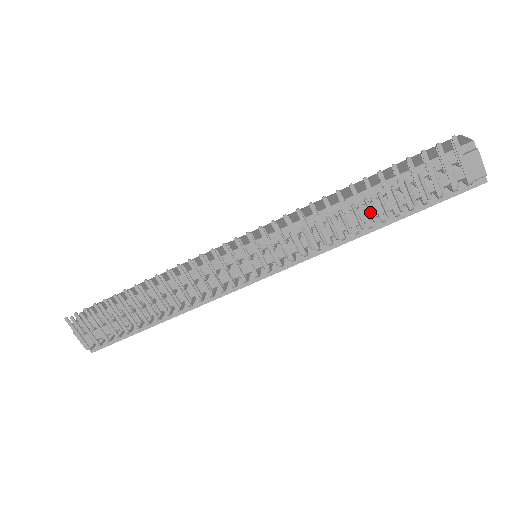
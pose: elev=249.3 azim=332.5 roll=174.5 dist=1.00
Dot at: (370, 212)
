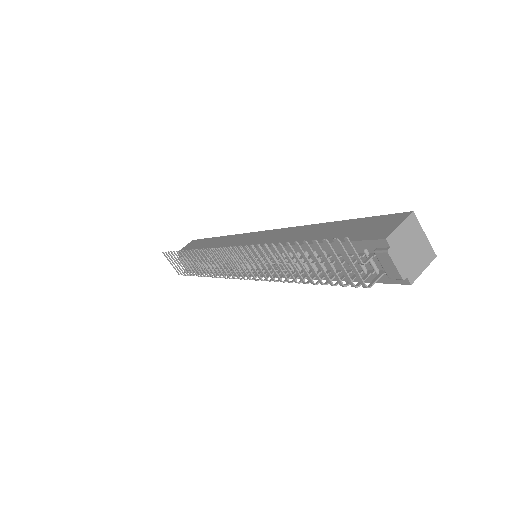
Dot at: occluded
